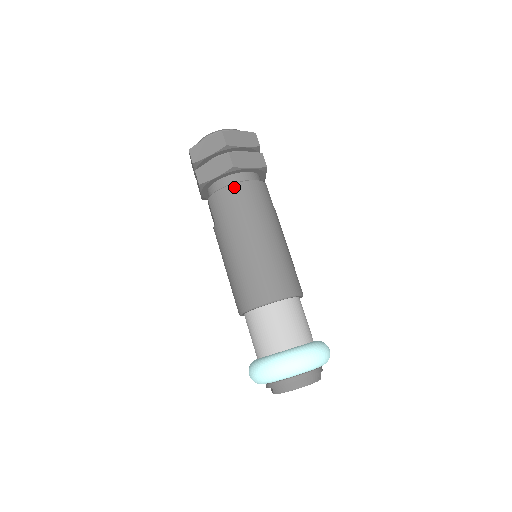
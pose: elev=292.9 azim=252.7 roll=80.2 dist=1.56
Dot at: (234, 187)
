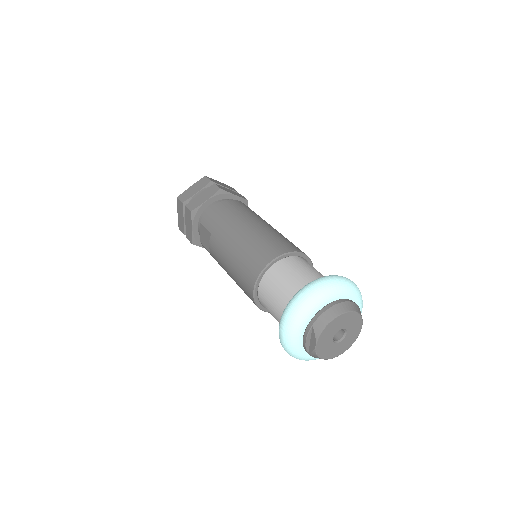
Dot at: (224, 202)
